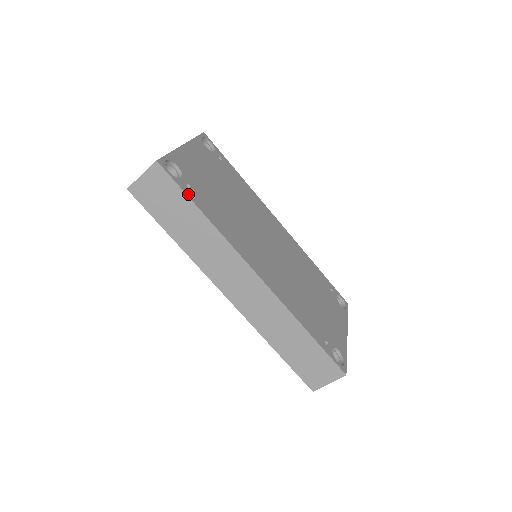
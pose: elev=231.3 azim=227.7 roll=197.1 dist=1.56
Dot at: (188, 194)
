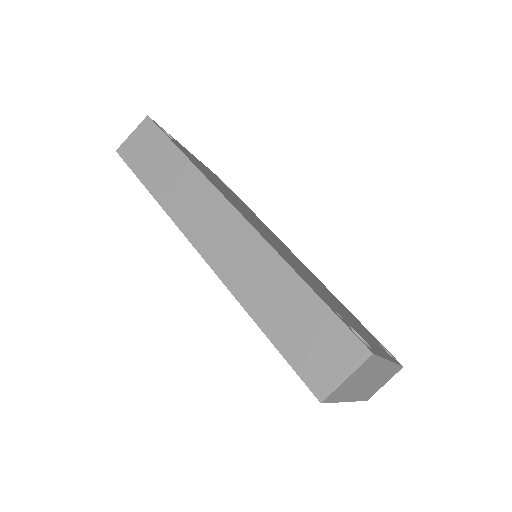
Dot at: occluded
